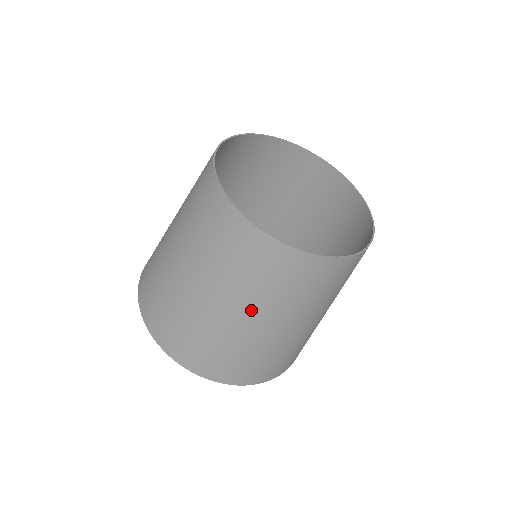
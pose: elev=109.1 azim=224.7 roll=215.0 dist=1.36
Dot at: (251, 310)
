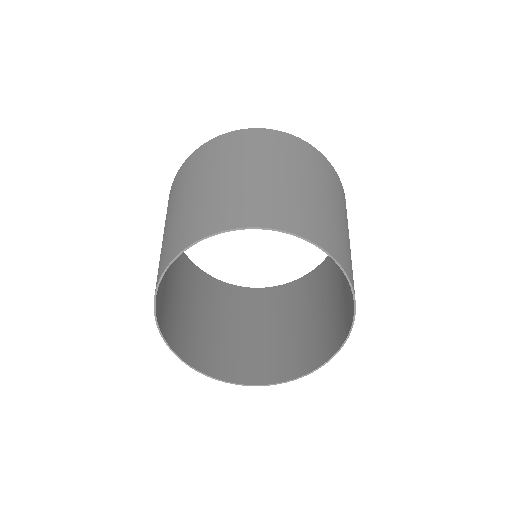
Dot at: (297, 330)
